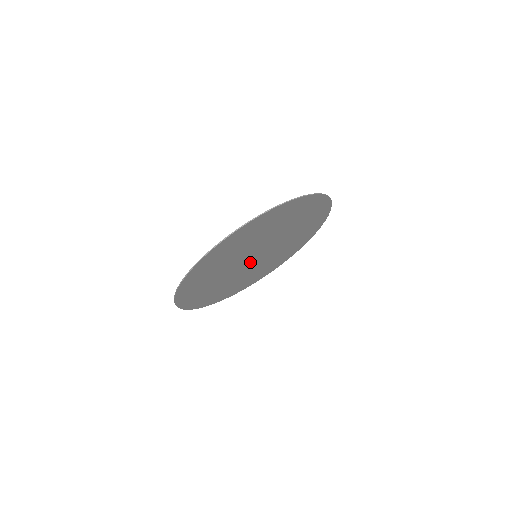
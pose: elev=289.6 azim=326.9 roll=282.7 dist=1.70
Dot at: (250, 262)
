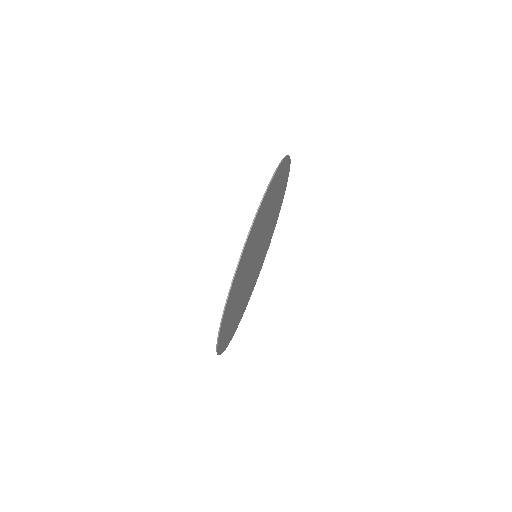
Dot at: (252, 267)
